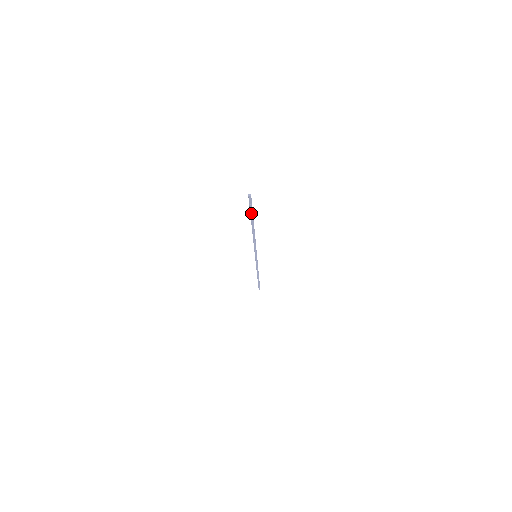
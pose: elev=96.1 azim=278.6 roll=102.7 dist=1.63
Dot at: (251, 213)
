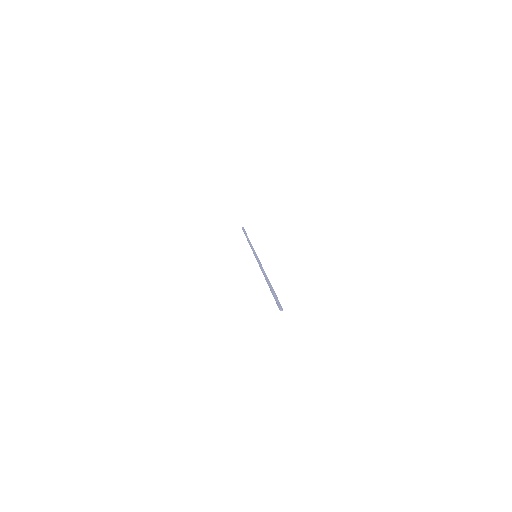
Dot at: (273, 294)
